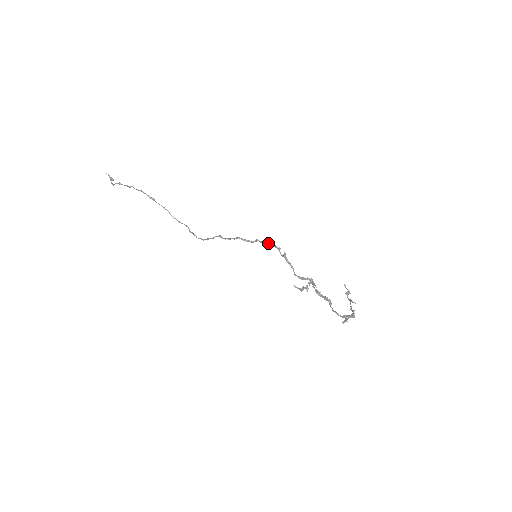
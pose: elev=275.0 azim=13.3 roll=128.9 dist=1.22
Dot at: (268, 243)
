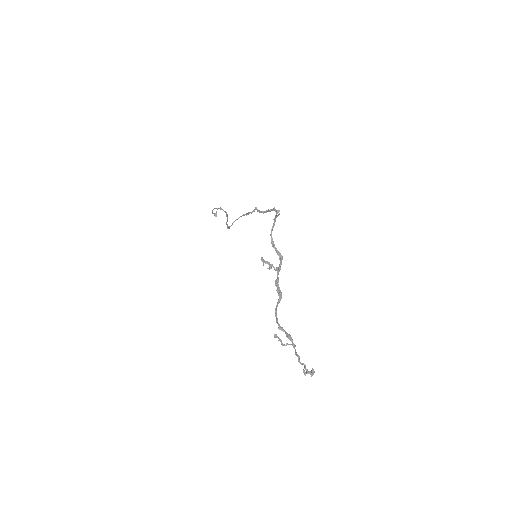
Dot at: (274, 208)
